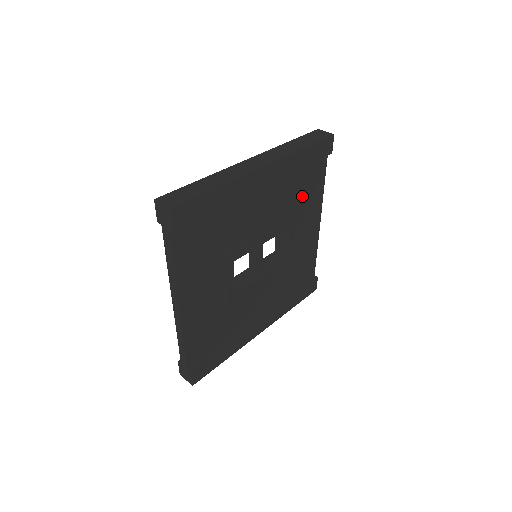
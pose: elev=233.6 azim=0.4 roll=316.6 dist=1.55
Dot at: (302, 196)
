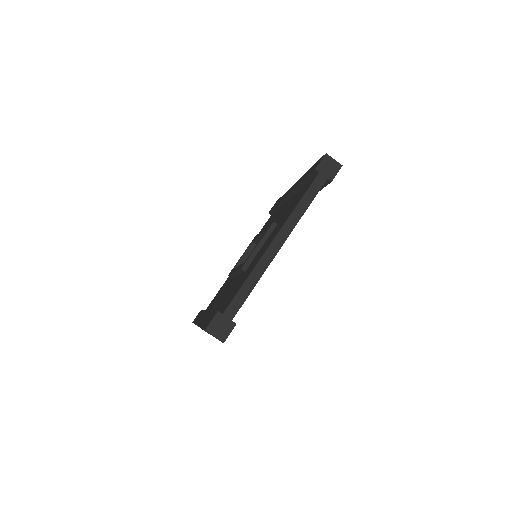
Dot at: occluded
